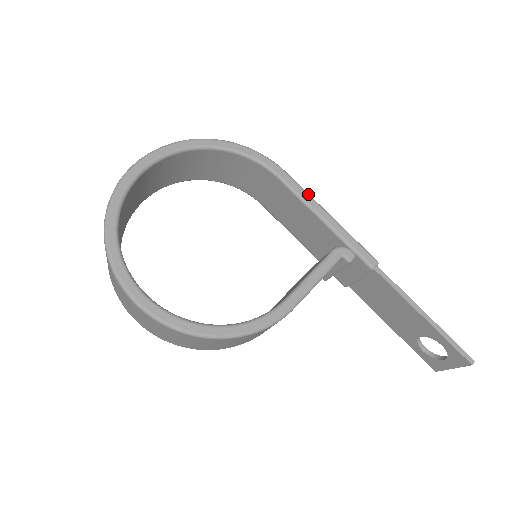
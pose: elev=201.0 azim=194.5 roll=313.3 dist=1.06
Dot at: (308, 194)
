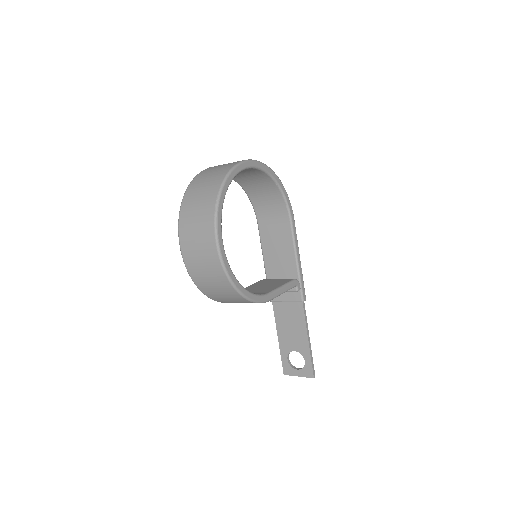
Dot at: occluded
